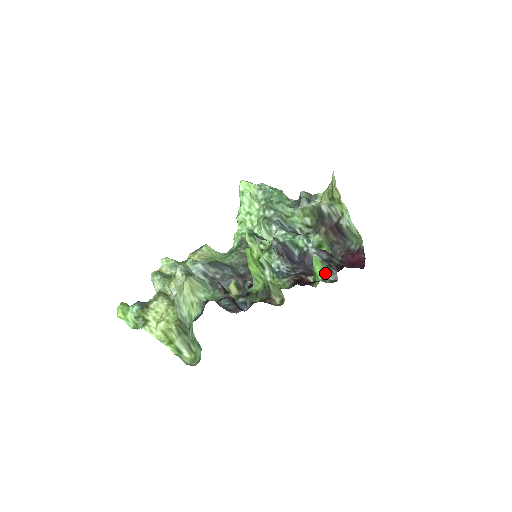
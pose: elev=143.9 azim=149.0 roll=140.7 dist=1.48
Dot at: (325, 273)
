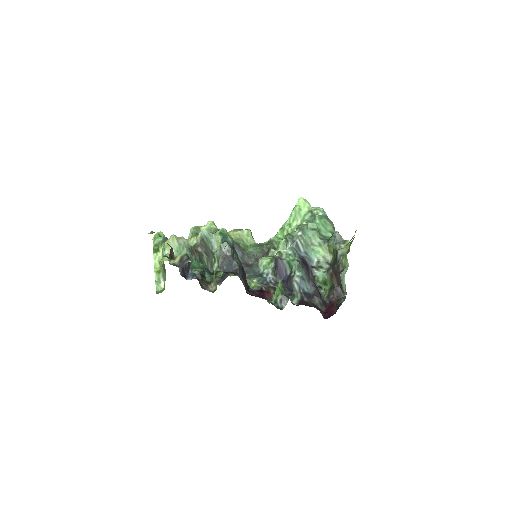
Dot at: (278, 298)
